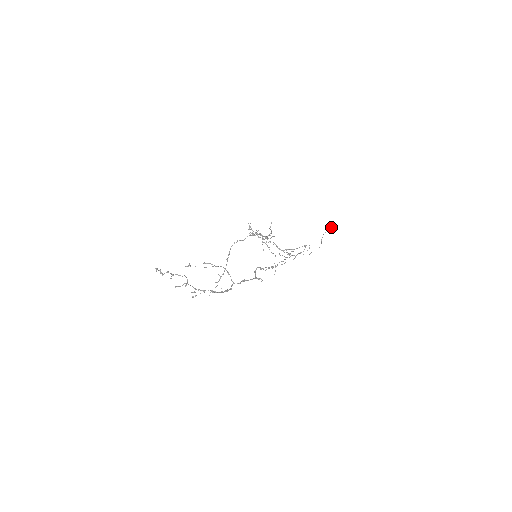
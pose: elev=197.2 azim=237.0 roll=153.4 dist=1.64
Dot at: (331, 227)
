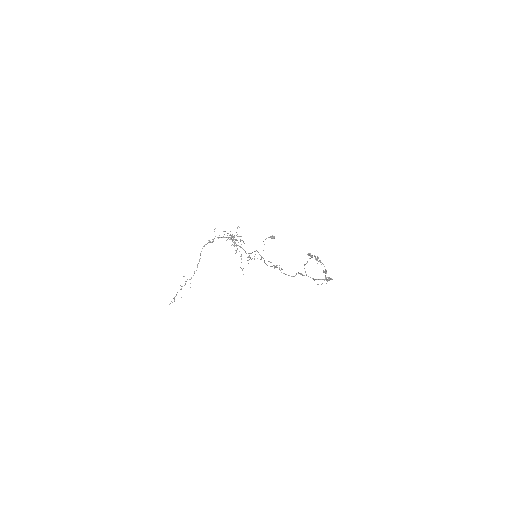
Dot at: (271, 236)
